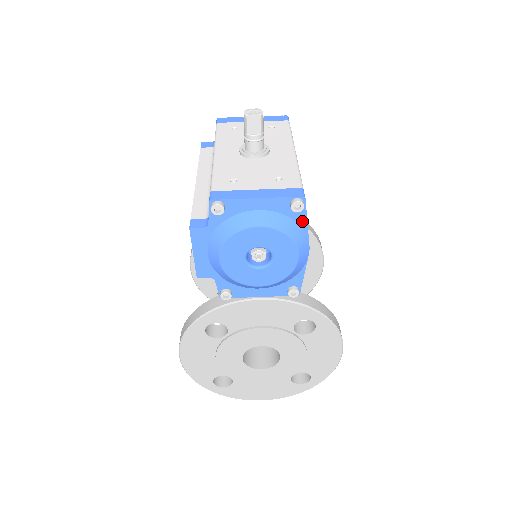
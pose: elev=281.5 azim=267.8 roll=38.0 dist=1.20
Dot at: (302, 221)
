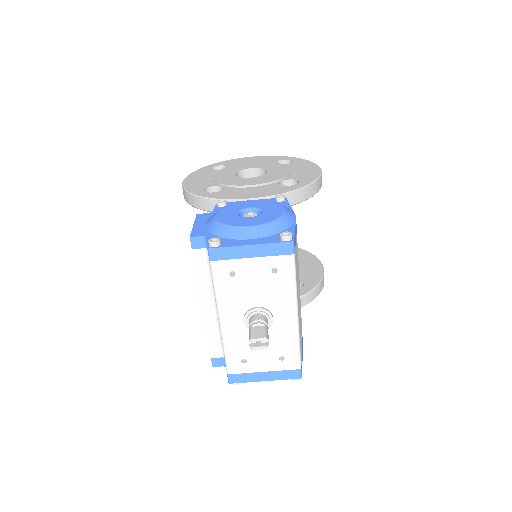
Dot at: occluded
